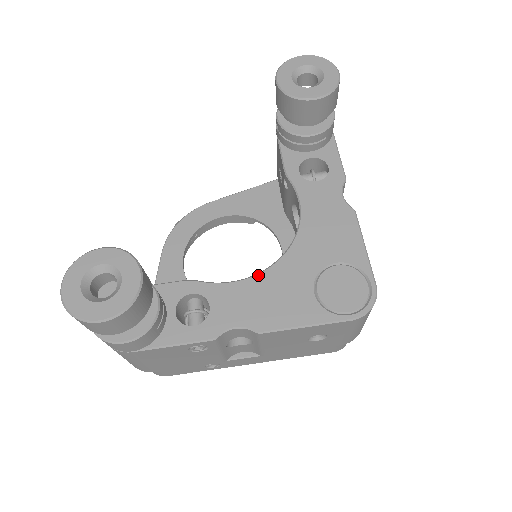
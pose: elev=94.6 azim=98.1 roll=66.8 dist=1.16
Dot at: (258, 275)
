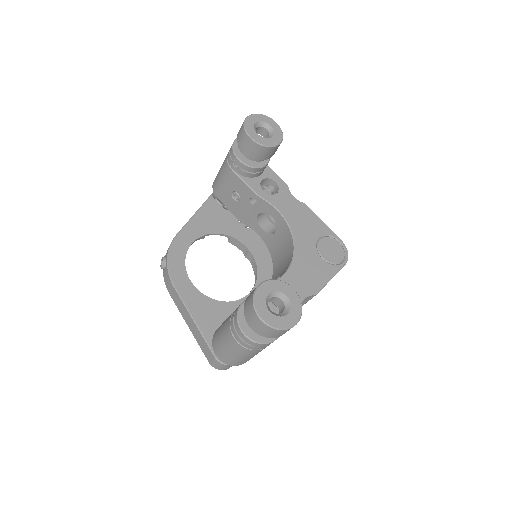
Dot at: (292, 264)
